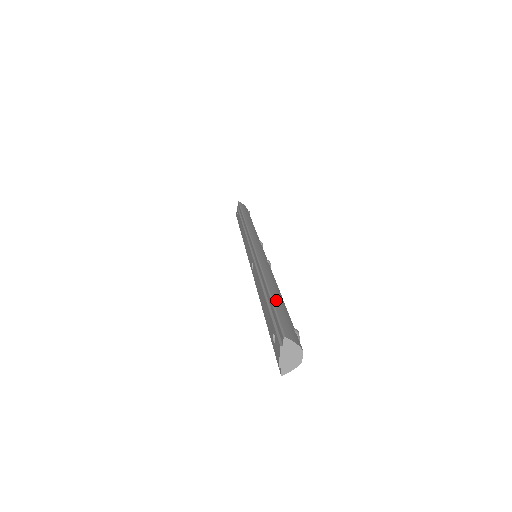
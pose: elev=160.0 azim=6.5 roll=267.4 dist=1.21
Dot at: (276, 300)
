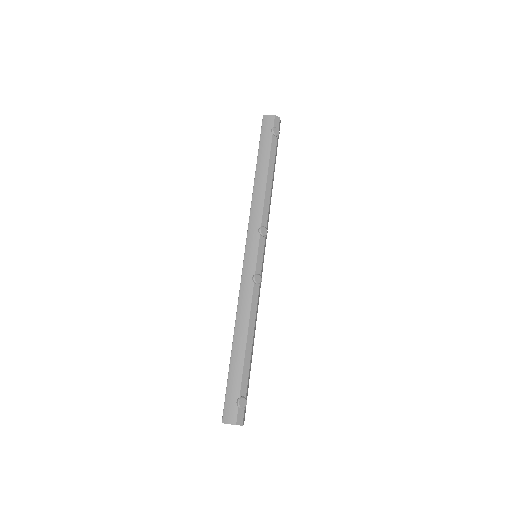
Dot at: (232, 368)
